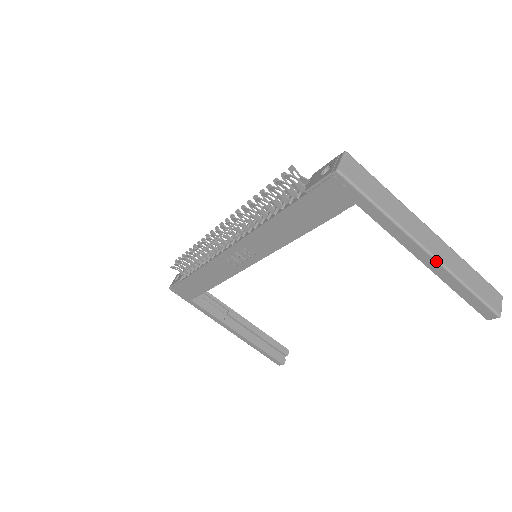
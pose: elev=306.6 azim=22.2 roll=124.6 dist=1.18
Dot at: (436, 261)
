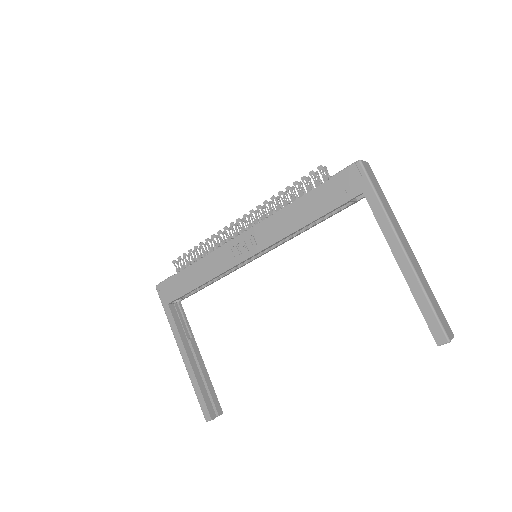
Dot at: (409, 261)
